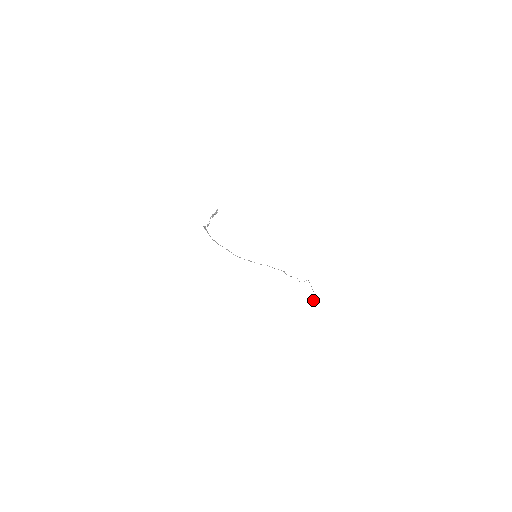
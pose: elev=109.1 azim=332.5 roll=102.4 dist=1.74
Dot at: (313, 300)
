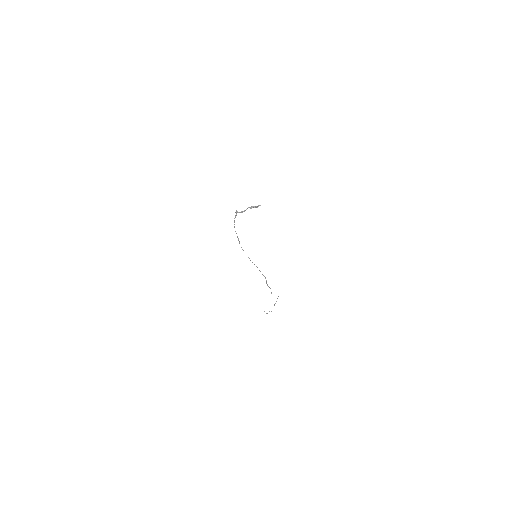
Dot at: occluded
